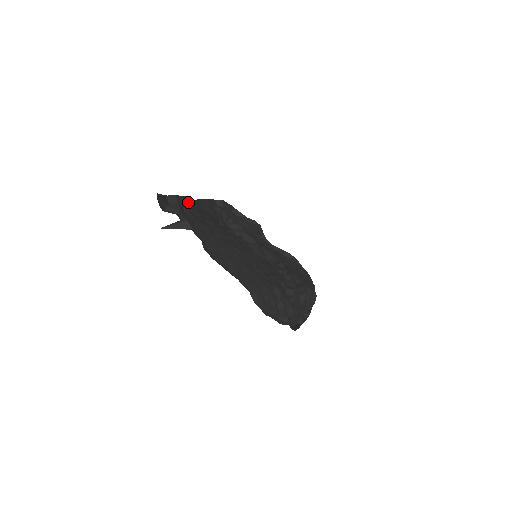
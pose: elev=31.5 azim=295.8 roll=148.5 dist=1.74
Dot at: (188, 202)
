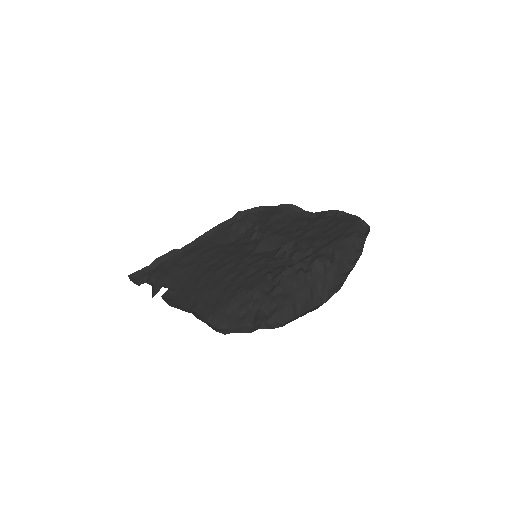
Dot at: (177, 253)
